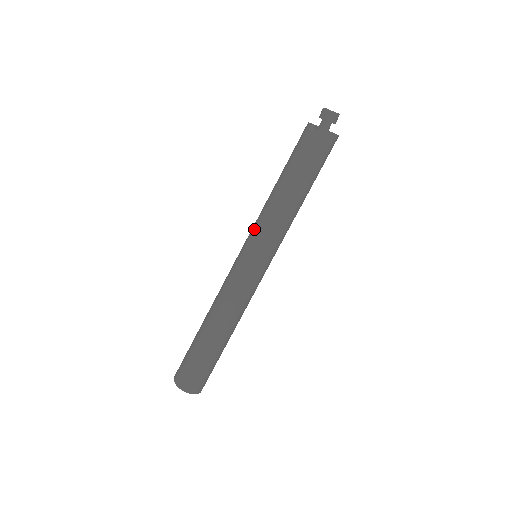
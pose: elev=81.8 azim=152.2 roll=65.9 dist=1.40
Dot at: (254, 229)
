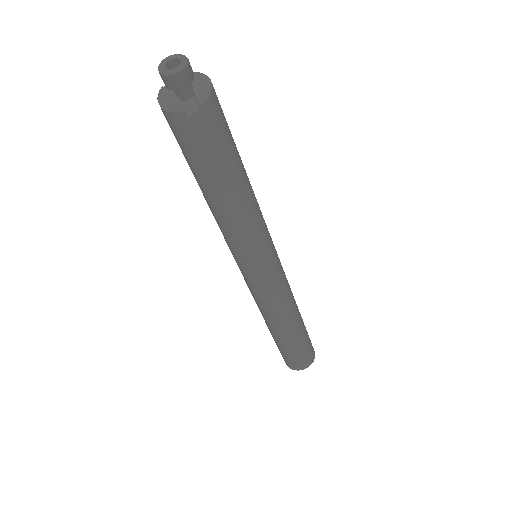
Dot at: (239, 251)
